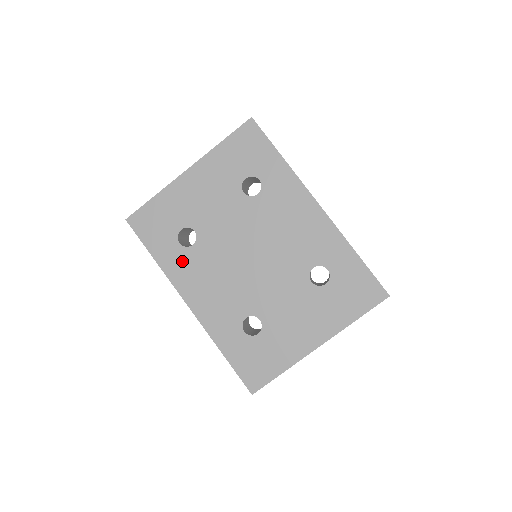
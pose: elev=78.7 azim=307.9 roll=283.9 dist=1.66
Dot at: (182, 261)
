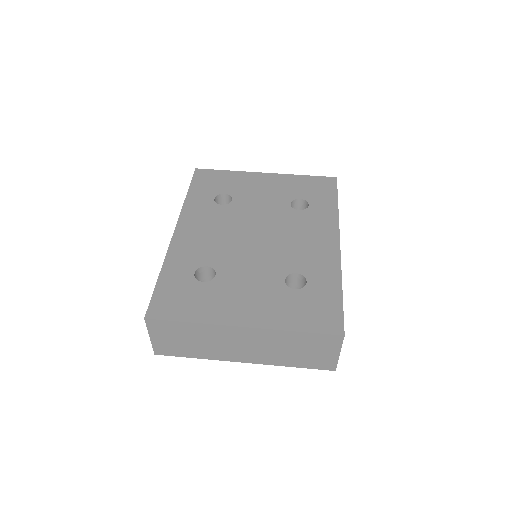
Dot at: (204, 207)
